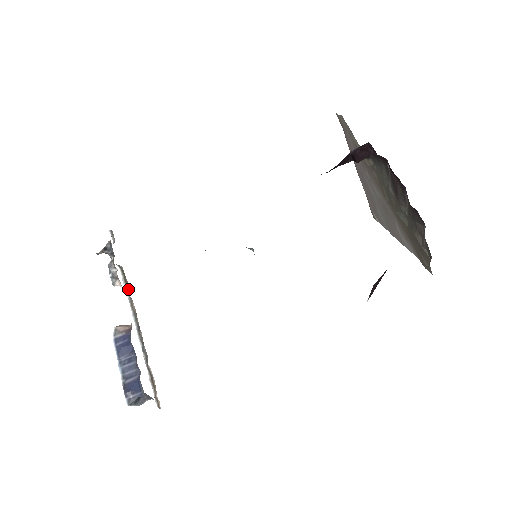
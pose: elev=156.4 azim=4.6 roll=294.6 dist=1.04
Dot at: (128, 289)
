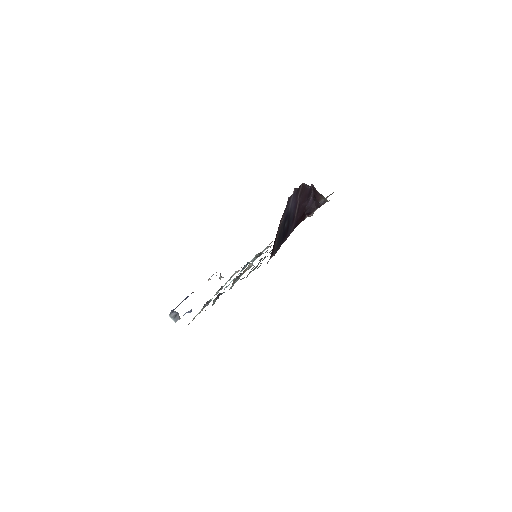
Dot at: occluded
